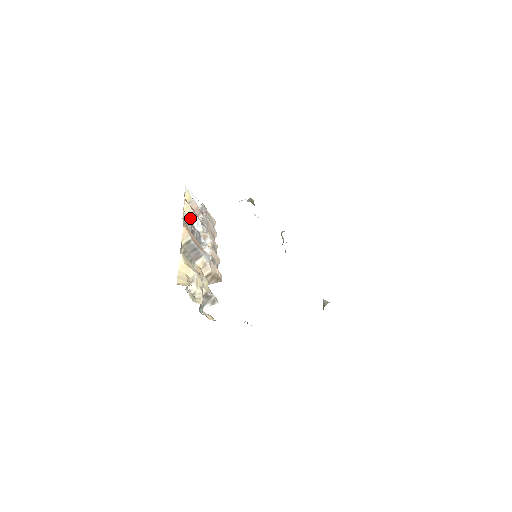
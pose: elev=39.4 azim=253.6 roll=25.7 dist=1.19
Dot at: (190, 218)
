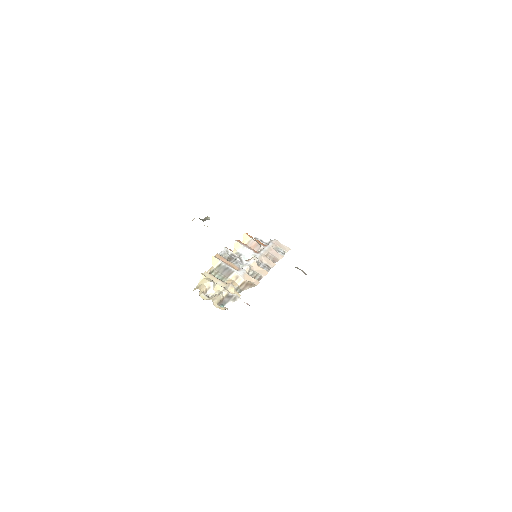
Dot at: (242, 251)
